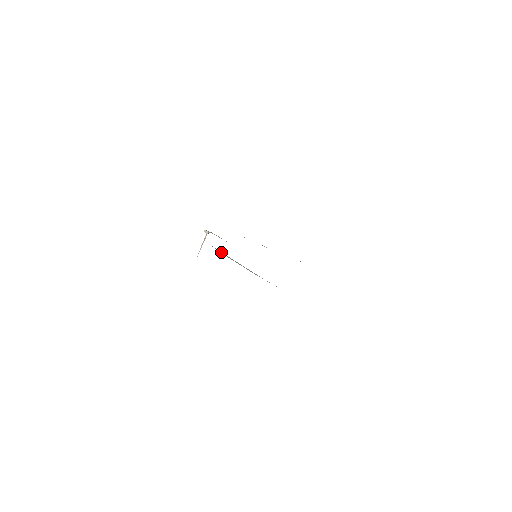
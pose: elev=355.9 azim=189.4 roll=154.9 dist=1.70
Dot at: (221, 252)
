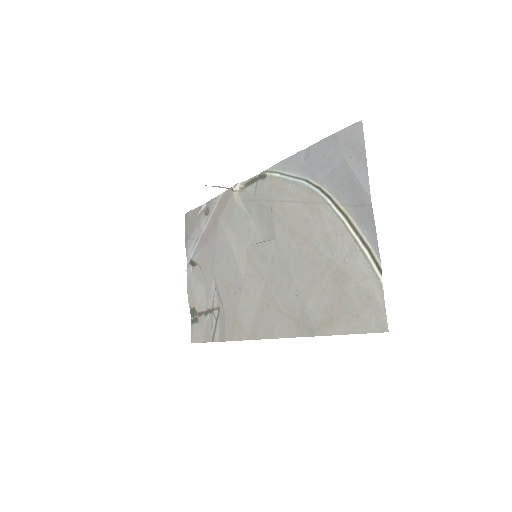
Dot at: (339, 205)
